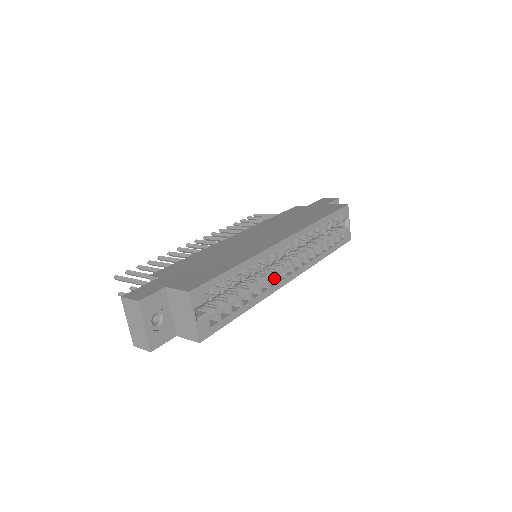
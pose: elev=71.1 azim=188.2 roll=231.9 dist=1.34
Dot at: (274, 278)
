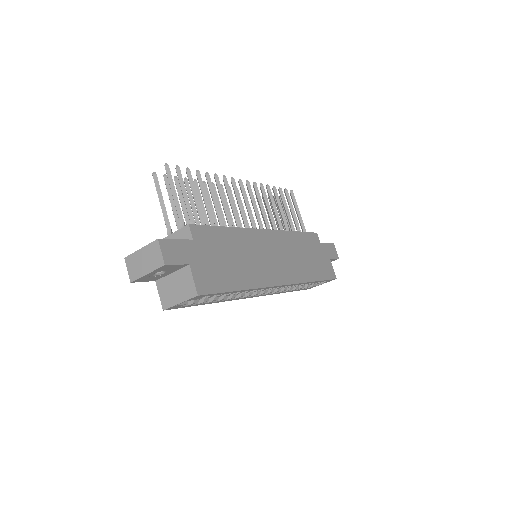
Dot at: (246, 293)
